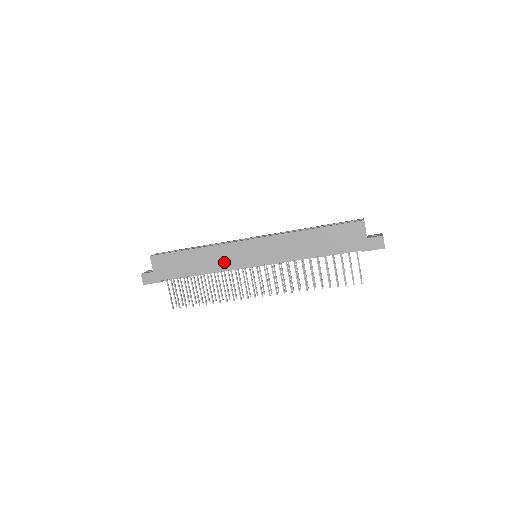
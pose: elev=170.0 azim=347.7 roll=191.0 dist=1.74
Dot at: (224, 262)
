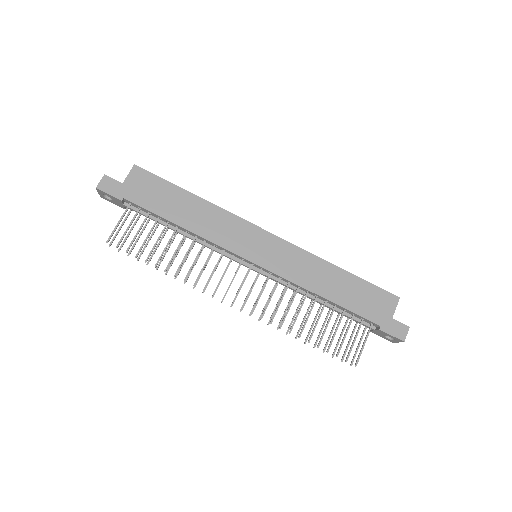
Dot at: (219, 233)
